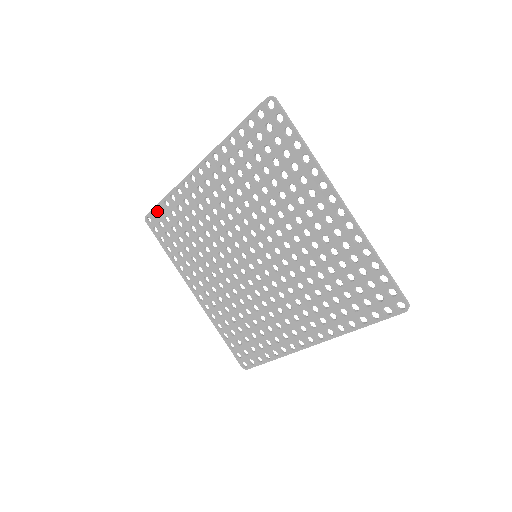
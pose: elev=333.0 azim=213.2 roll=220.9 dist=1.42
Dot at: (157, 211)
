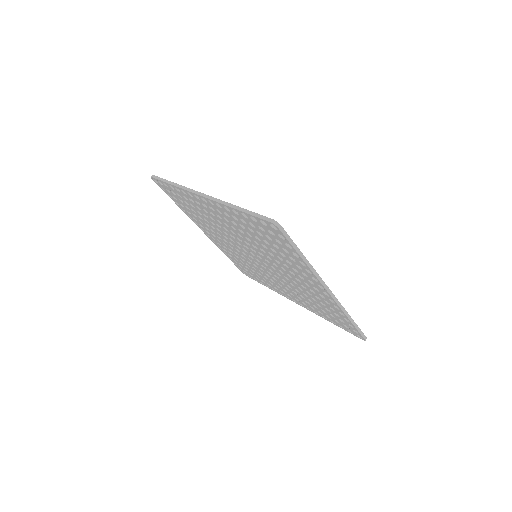
Dot at: (163, 183)
